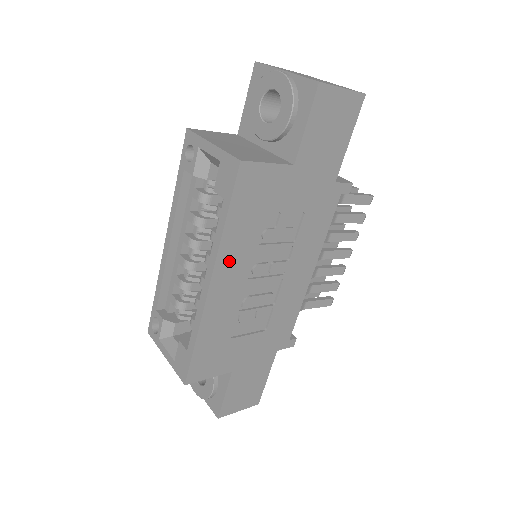
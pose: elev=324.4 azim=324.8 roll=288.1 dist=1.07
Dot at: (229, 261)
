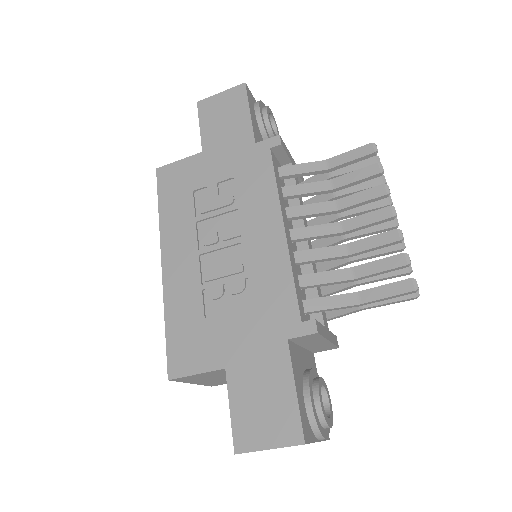
Dot at: (173, 239)
